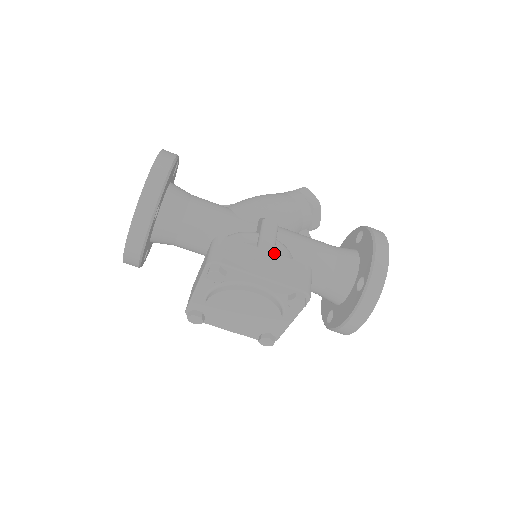
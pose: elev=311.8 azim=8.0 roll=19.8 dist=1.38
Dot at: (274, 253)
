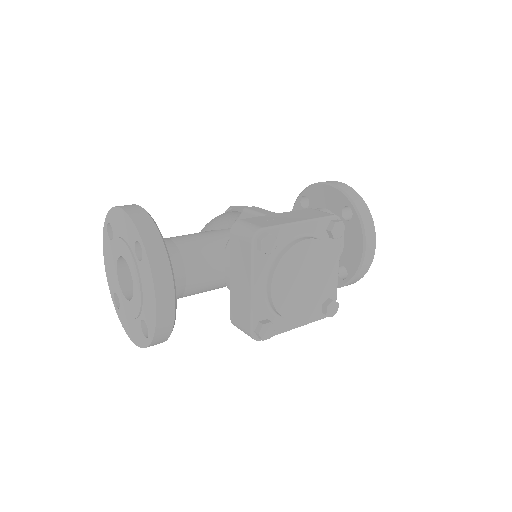
Dot at: (283, 212)
